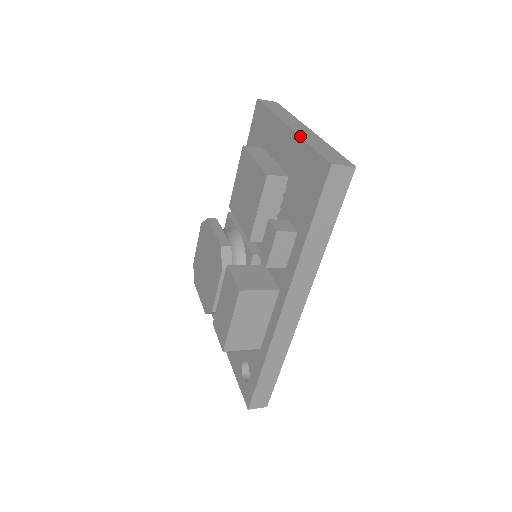
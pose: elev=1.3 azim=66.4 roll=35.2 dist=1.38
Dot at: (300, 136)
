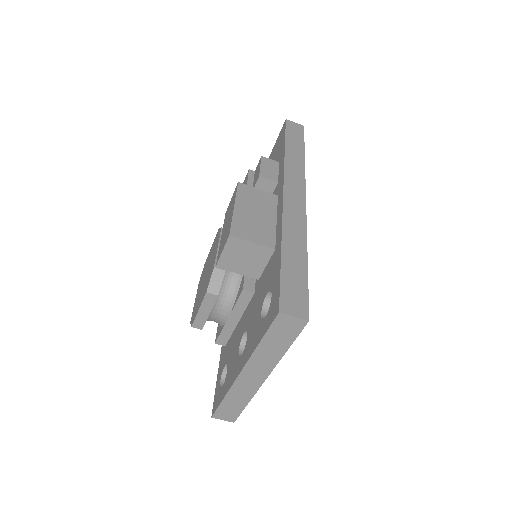
Dot at: occluded
